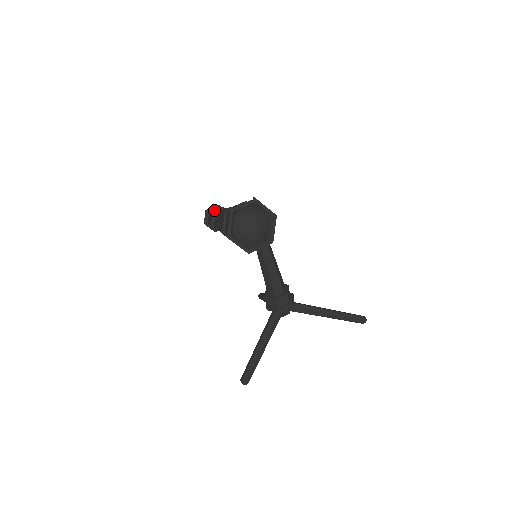
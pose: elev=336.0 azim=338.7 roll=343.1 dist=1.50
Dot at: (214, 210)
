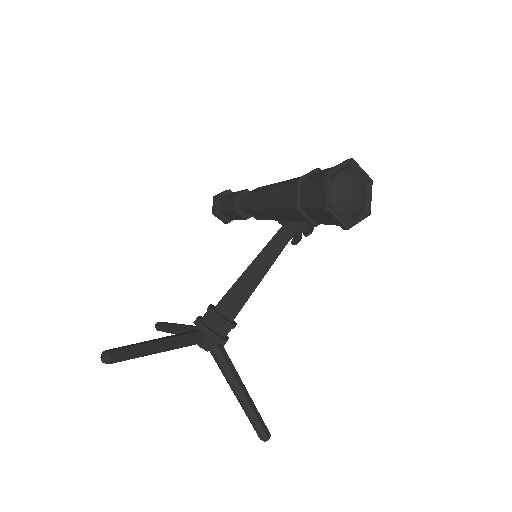
Dot at: occluded
